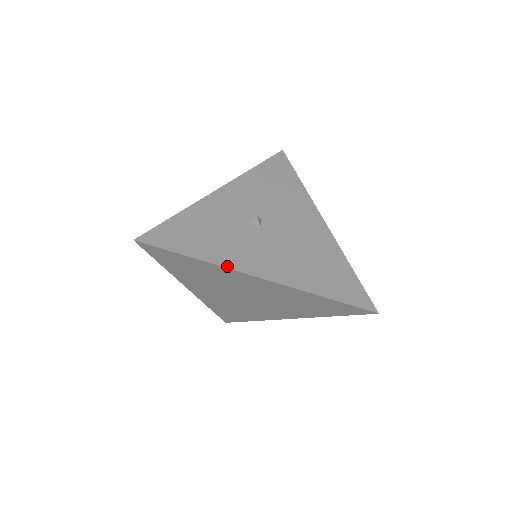
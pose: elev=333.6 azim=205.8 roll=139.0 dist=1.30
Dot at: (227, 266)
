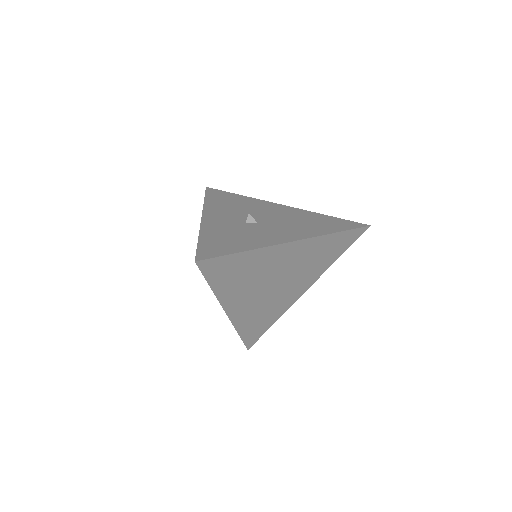
Dot at: (268, 245)
